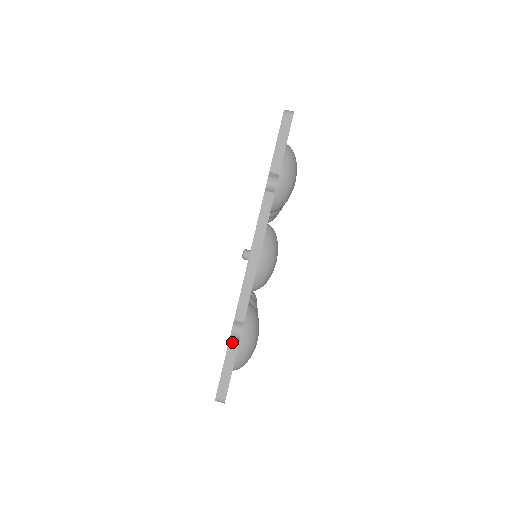
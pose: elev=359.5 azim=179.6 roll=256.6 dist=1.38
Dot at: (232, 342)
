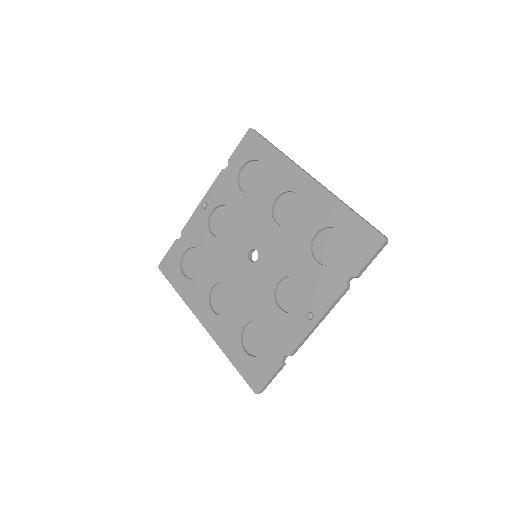
Dot at: (282, 366)
